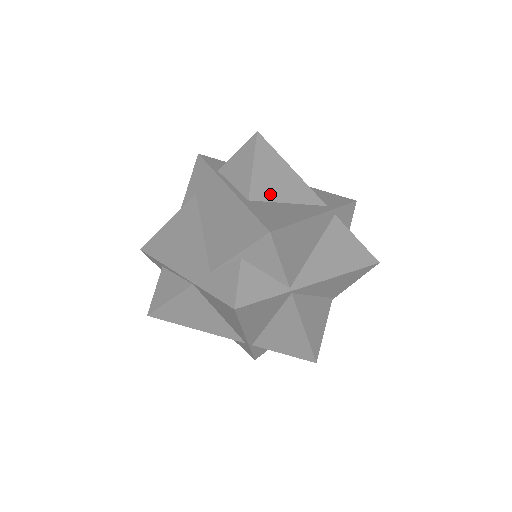
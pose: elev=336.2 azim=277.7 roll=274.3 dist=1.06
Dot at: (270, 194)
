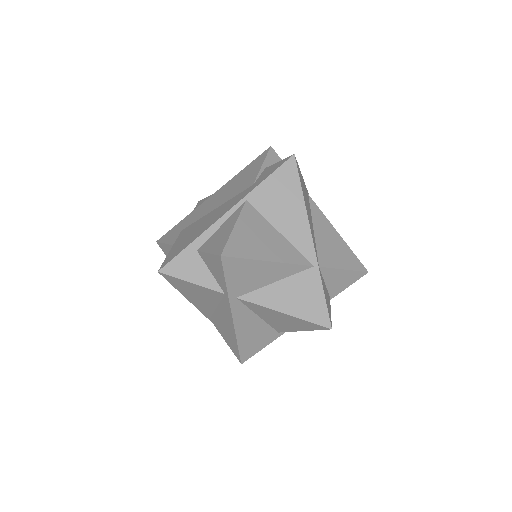
Dot at: occluded
